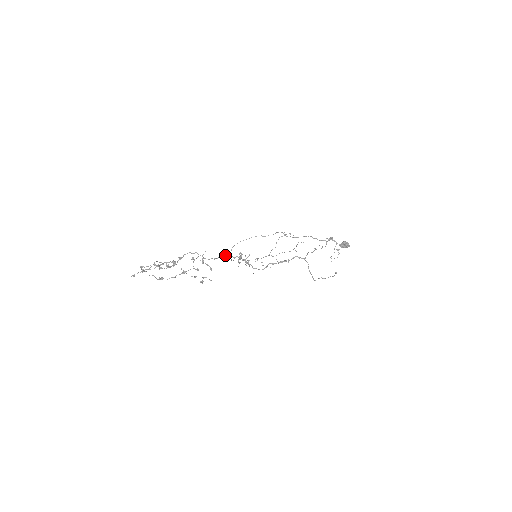
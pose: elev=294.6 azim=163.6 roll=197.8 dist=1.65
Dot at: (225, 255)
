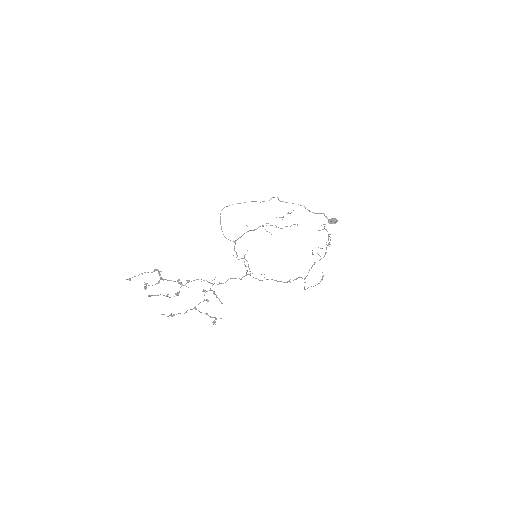
Dot at: (234, 278)
